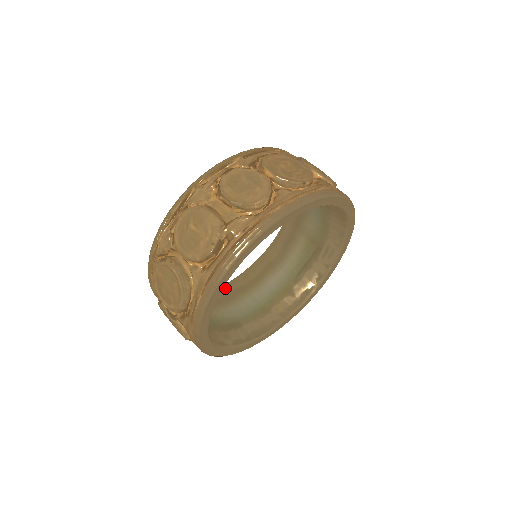
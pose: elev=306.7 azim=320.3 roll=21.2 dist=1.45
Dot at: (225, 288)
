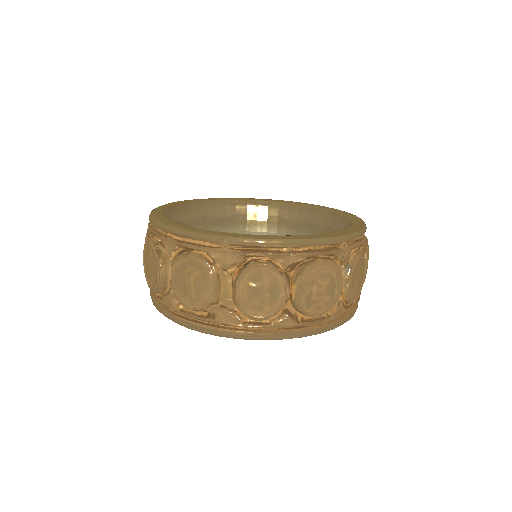
Dot at: (231, 206)
